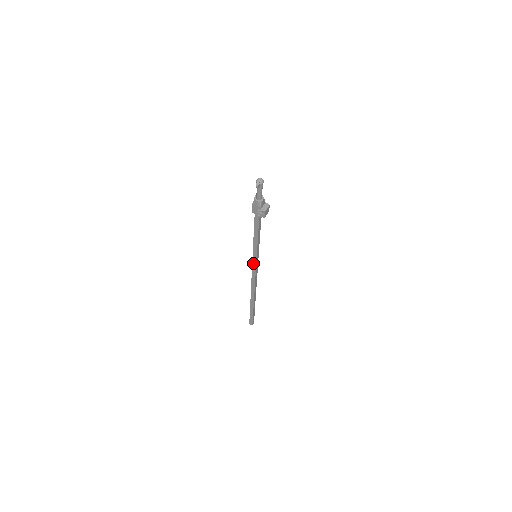
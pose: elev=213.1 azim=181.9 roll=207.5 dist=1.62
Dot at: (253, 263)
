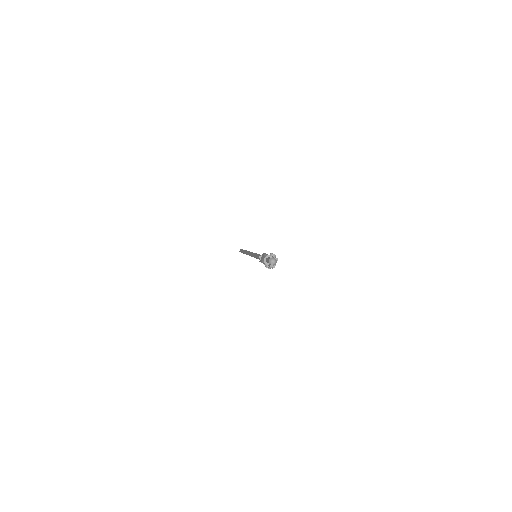
Dot at: occluded
